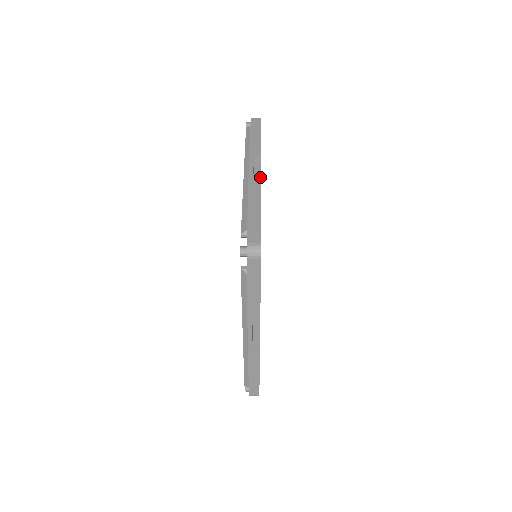
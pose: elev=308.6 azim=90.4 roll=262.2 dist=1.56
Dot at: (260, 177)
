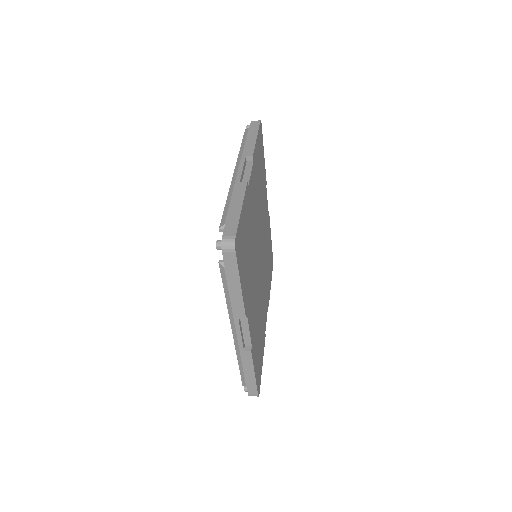
Dot at: (250, 175)
